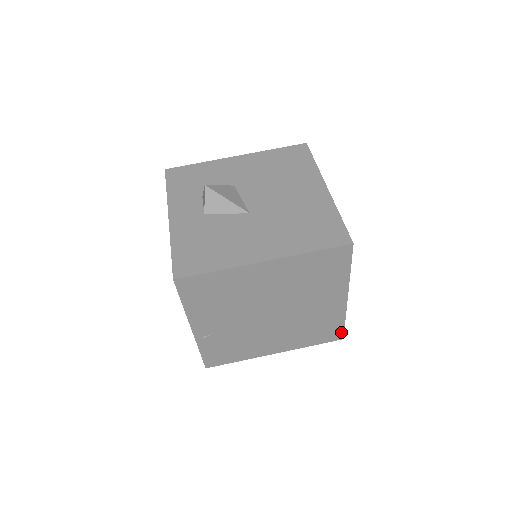
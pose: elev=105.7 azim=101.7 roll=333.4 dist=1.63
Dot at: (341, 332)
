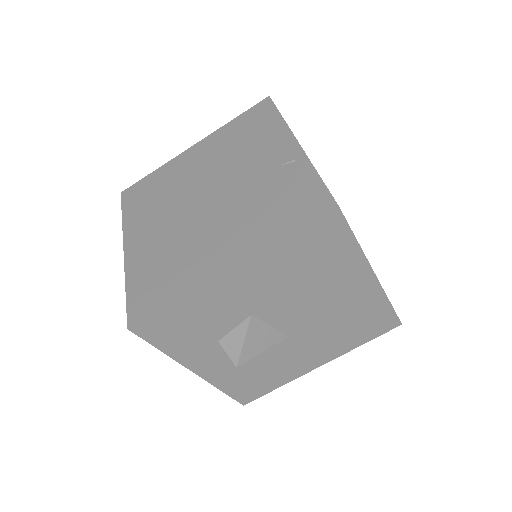
Dot at: occluded
